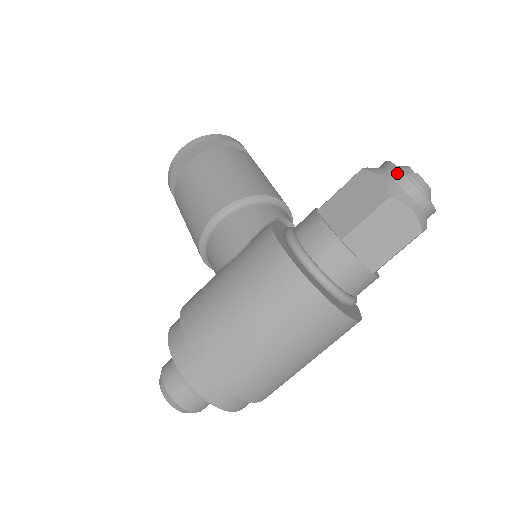
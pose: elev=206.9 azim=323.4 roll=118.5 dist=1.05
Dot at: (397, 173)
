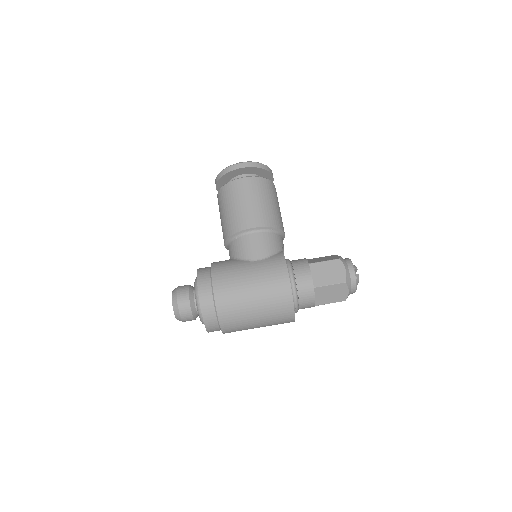
Dot at: (353, 272)
